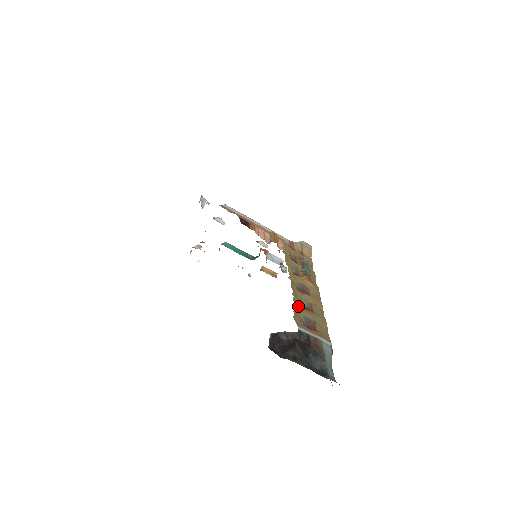
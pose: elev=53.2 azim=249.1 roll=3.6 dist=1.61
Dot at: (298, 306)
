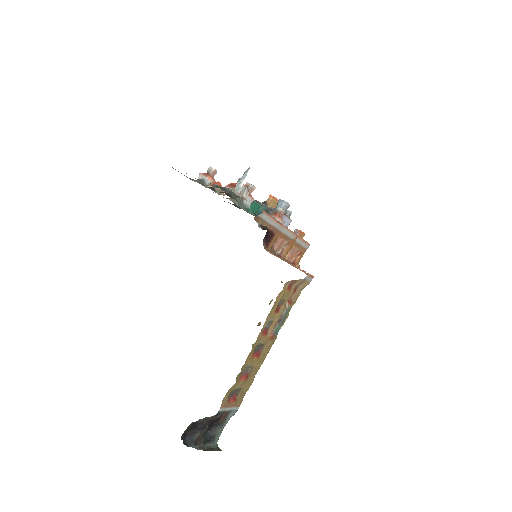
Dot at: (237, 382)
